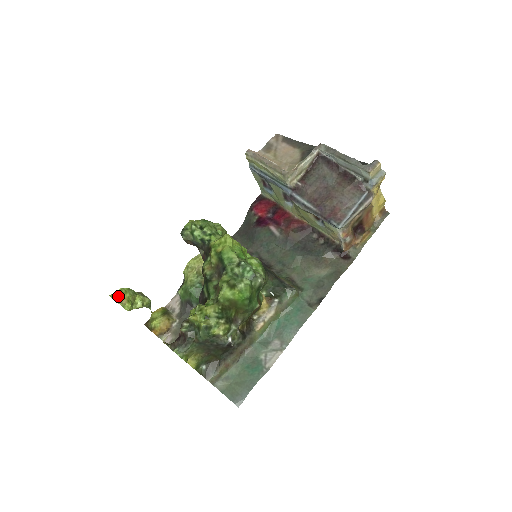
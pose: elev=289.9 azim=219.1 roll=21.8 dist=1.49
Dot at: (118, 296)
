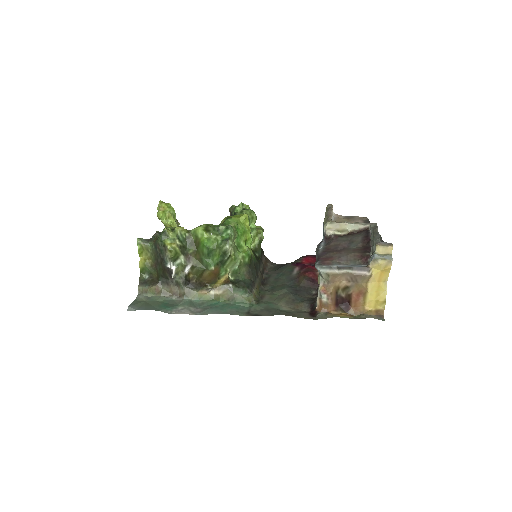
Dot at: (163, 203)
